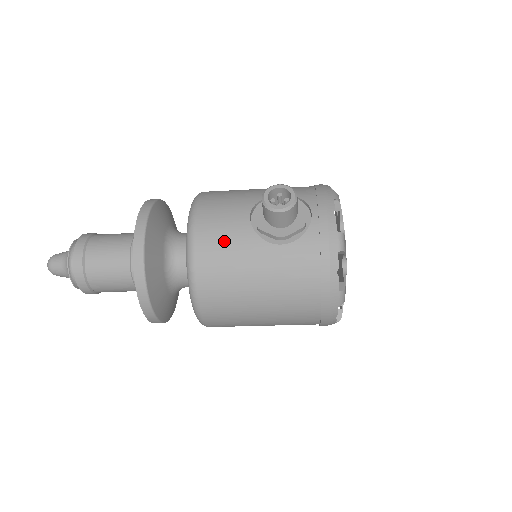
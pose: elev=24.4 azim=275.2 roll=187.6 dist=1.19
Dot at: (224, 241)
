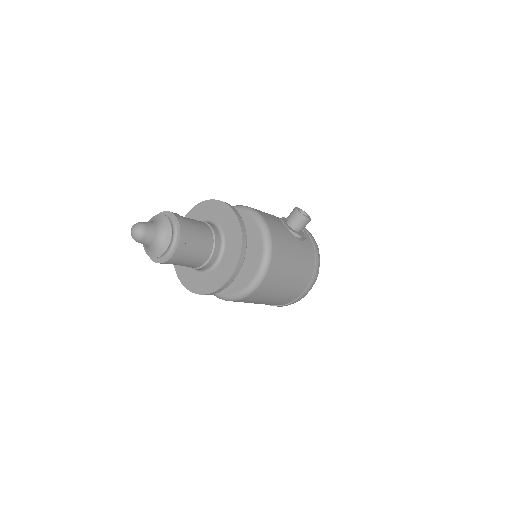
Dot at: (281, 231)
